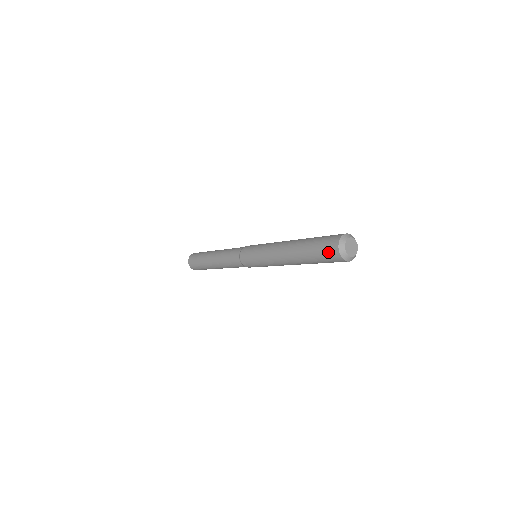
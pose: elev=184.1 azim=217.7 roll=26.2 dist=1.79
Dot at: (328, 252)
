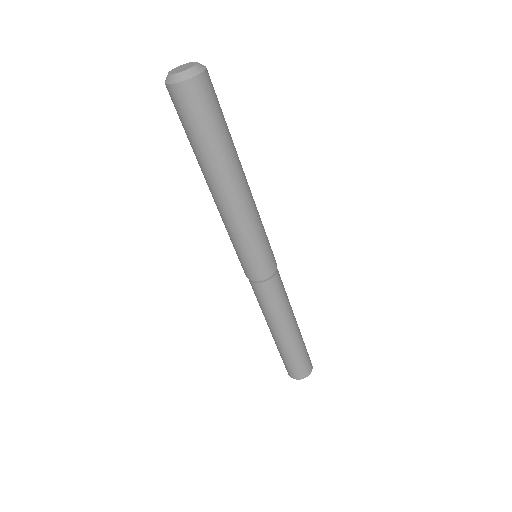
Dot at: occluded
